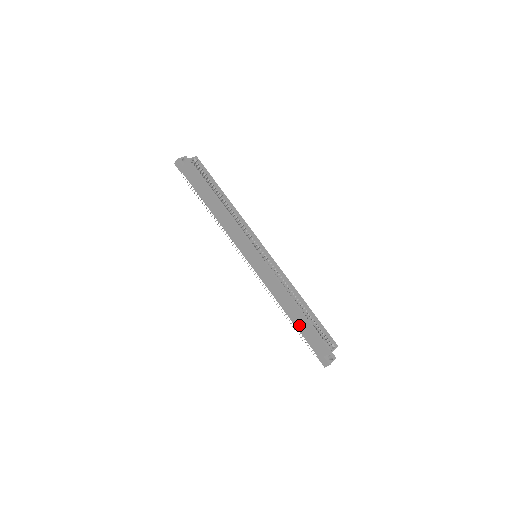
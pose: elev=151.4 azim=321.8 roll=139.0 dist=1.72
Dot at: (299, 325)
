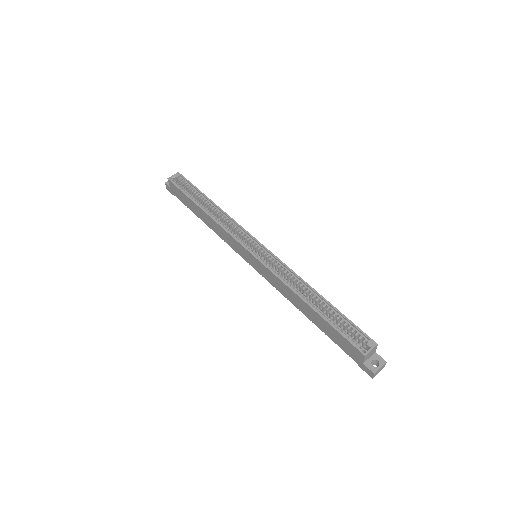
Dot at: (322, 327)
